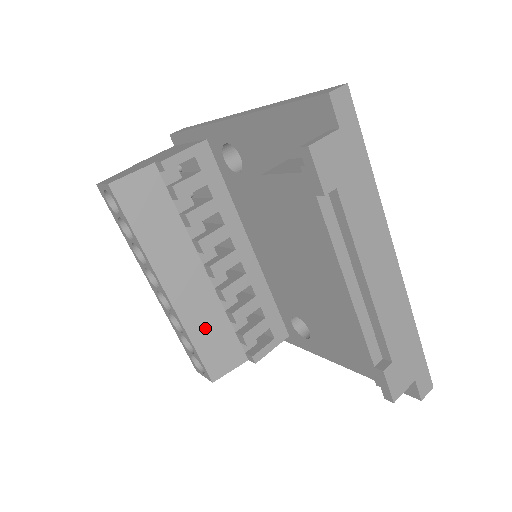
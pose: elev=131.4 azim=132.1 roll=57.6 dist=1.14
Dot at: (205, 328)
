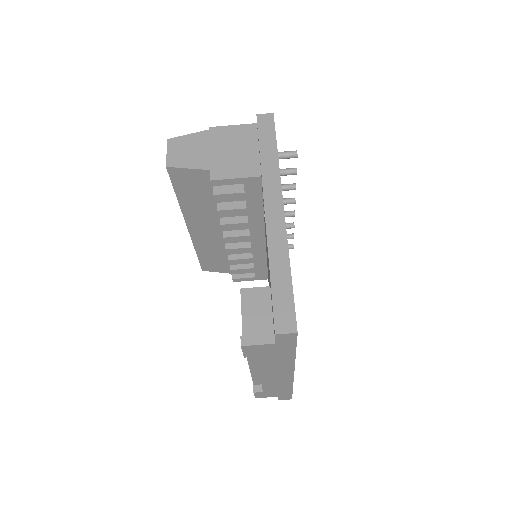
Dot at: (209, 251)
